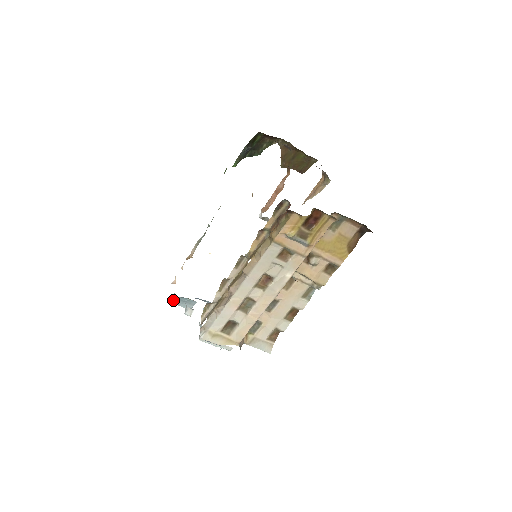
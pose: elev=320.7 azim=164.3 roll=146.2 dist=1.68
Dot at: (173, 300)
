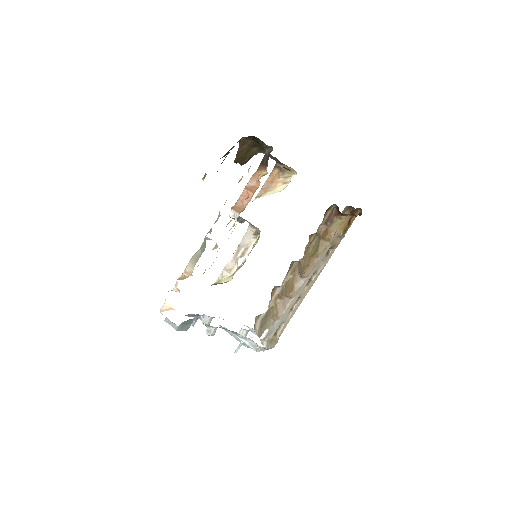
Dot at: (175, 327)
